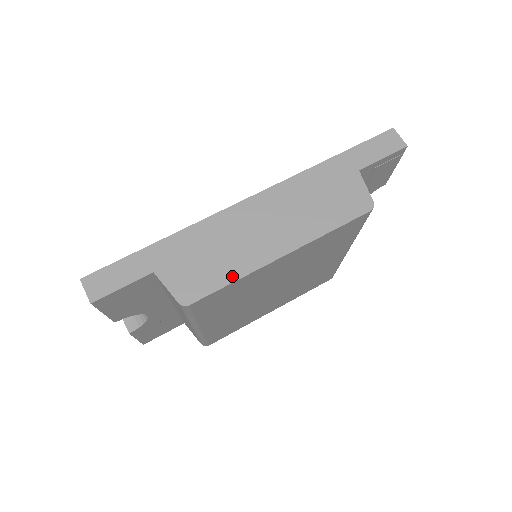
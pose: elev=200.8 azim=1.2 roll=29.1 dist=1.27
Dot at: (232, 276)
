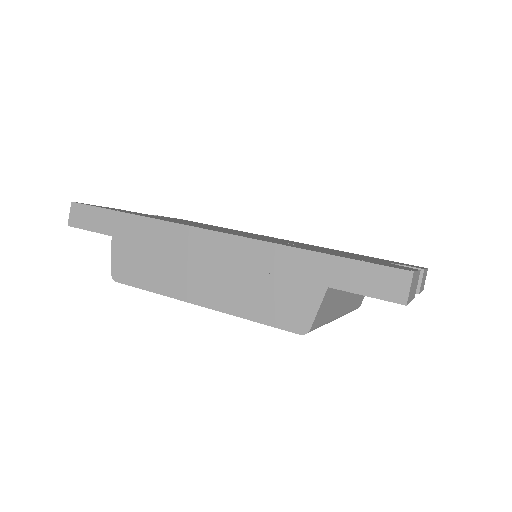
Dot at: (154, 287)
